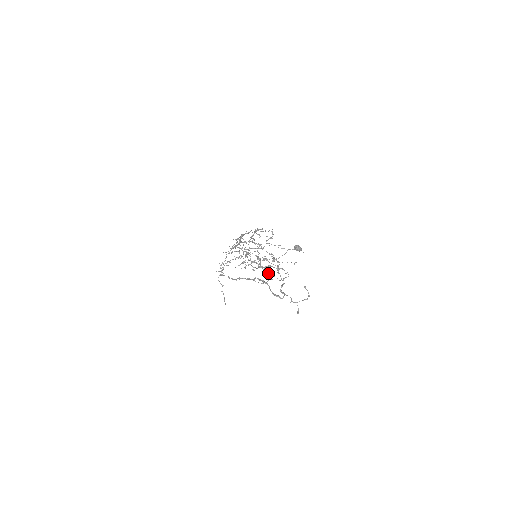
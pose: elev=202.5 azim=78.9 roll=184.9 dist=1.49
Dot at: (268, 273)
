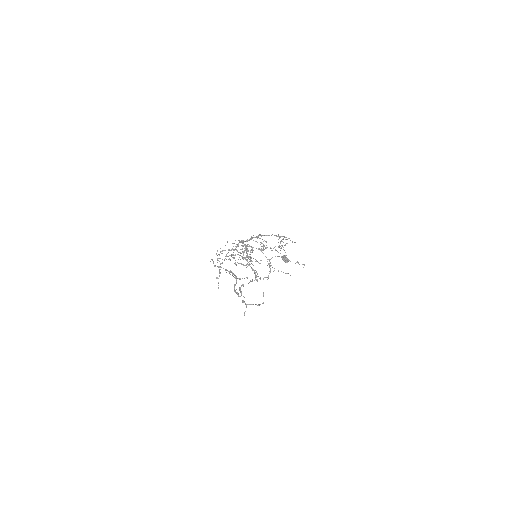
Dot at: (255, 274)
